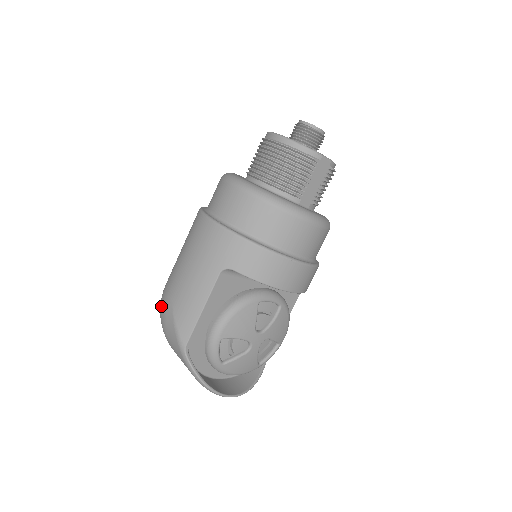
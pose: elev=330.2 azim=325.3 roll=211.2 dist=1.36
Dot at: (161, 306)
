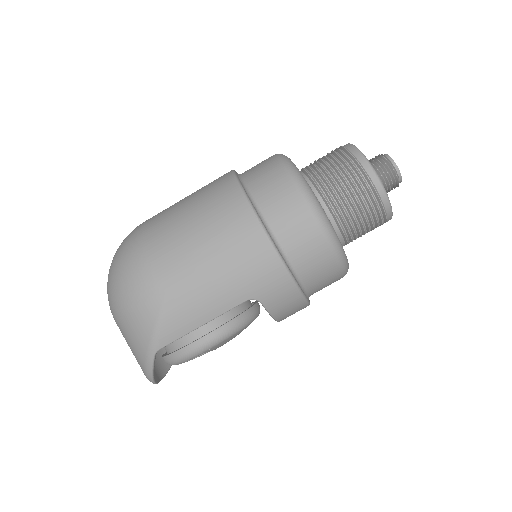
Dot at: (135, 280)
